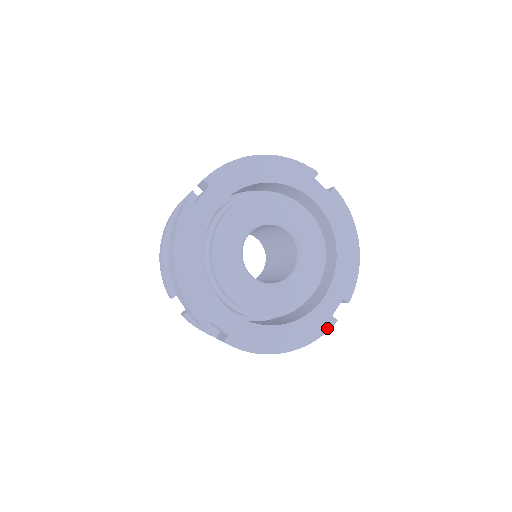
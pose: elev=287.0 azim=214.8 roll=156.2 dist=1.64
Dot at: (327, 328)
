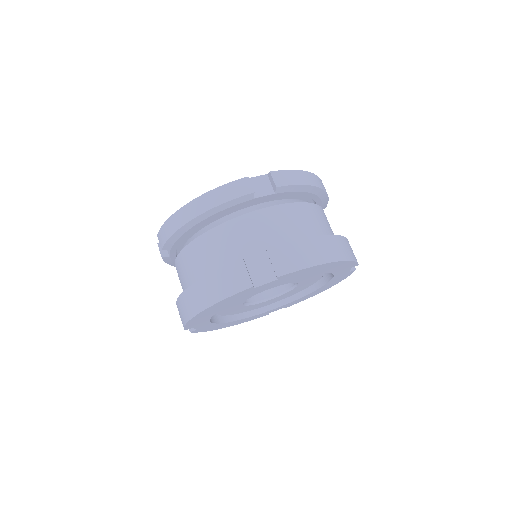
Dot at: (259, 317)
